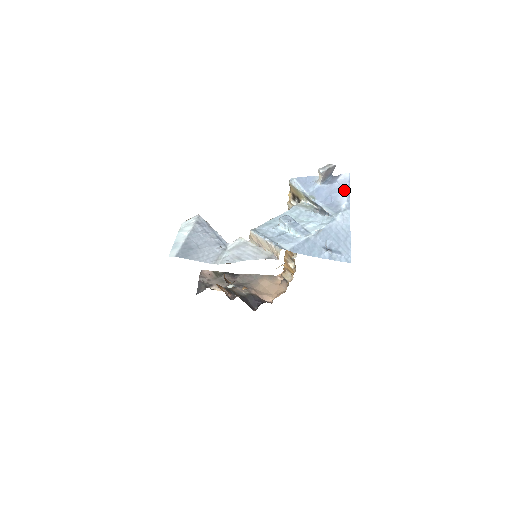
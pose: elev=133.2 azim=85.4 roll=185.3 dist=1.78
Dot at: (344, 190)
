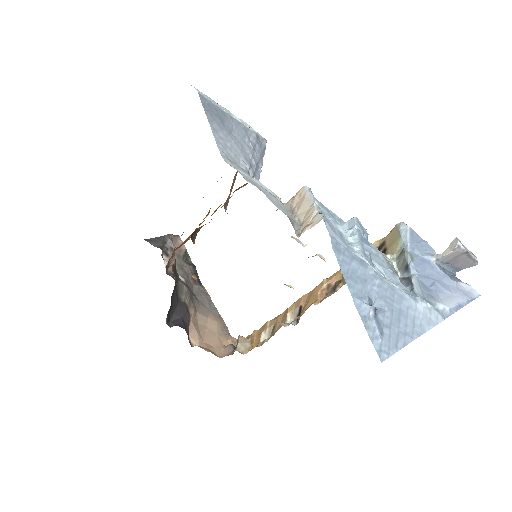
Dot at: (457, 297)
